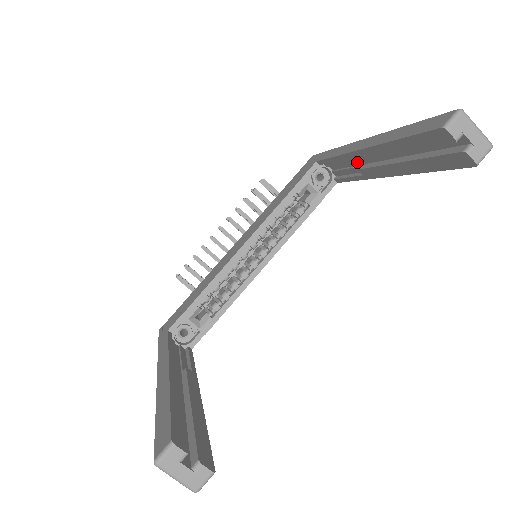
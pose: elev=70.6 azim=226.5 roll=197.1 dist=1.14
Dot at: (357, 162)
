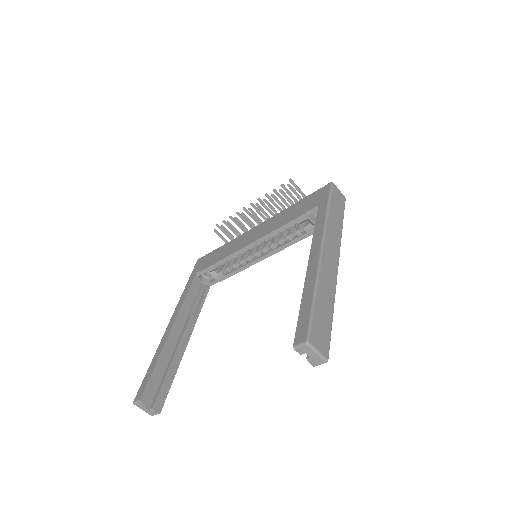
Dot at: occluded
